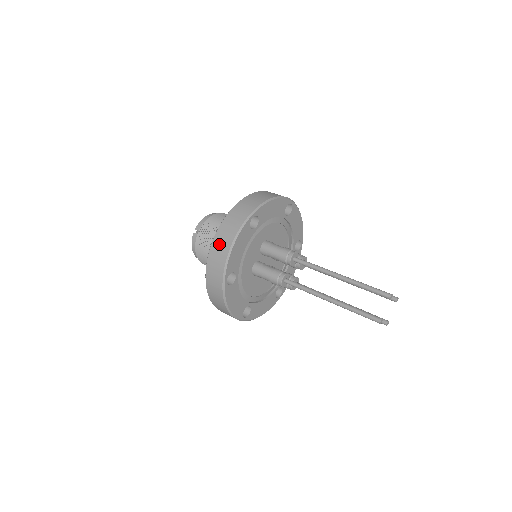
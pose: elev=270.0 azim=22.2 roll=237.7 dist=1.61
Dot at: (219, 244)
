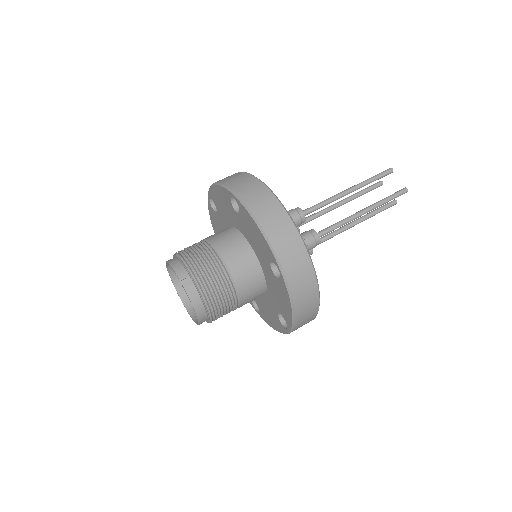
Dot at: (273, 223)
